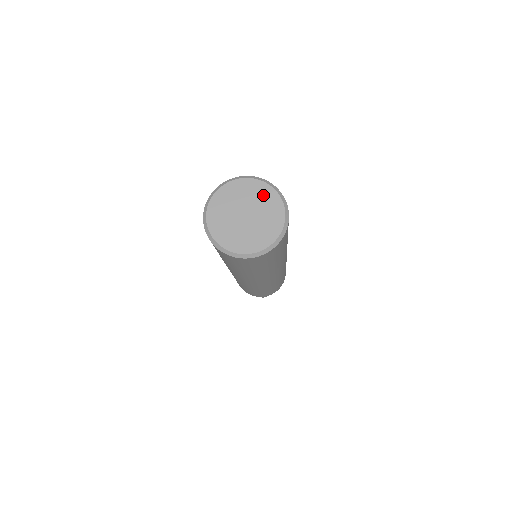
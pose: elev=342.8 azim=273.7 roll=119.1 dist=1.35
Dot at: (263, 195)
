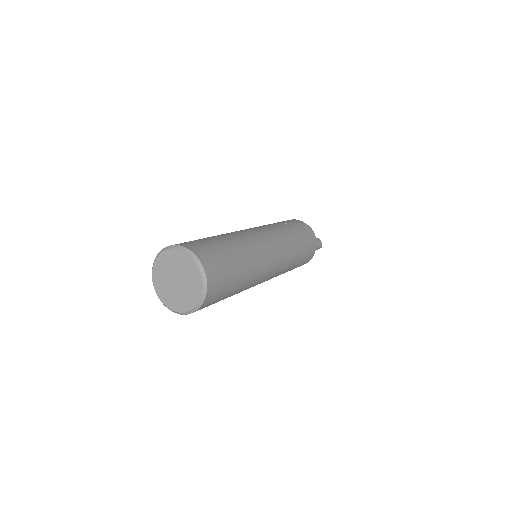
Dot at: (190, 269)
